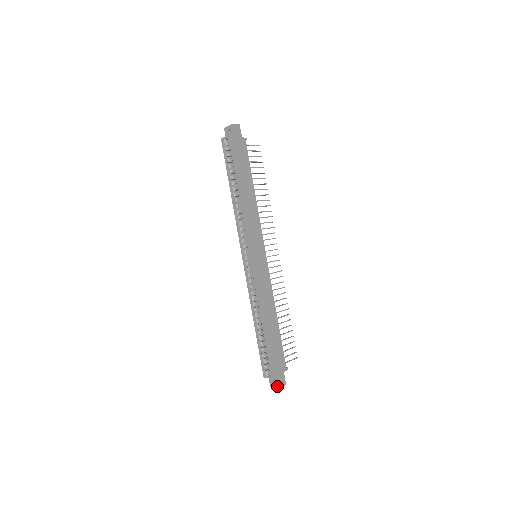
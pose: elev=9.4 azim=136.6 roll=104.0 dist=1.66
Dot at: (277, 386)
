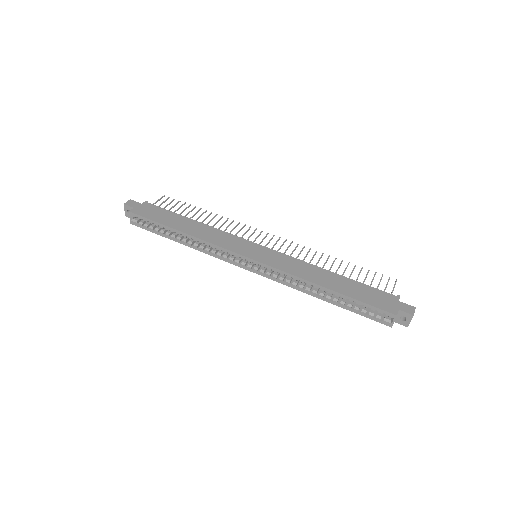
Dot at: (410, 318)
